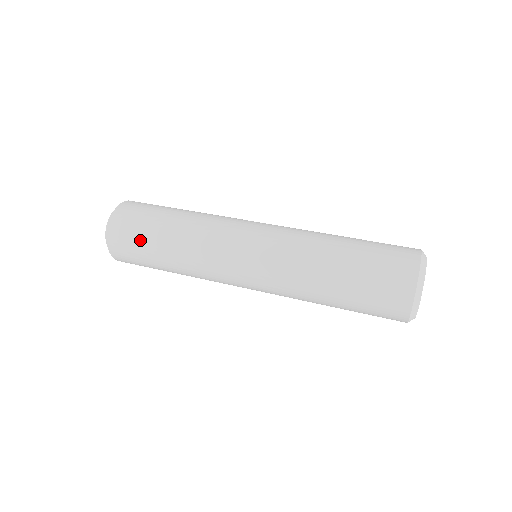
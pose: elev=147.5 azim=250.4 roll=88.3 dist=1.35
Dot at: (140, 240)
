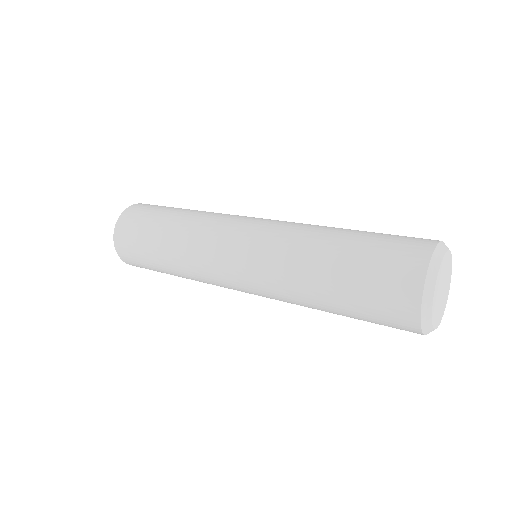
Dot at: (141, 235)
